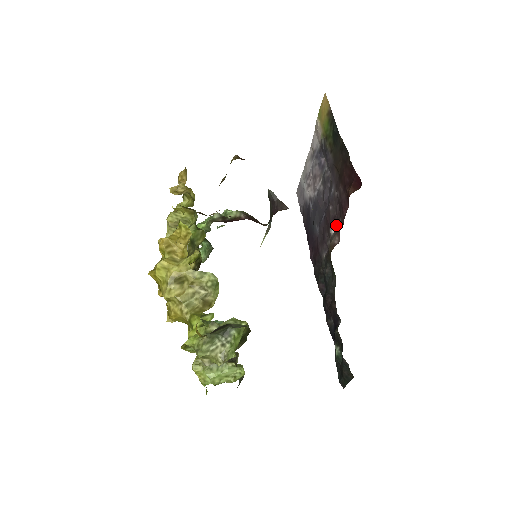
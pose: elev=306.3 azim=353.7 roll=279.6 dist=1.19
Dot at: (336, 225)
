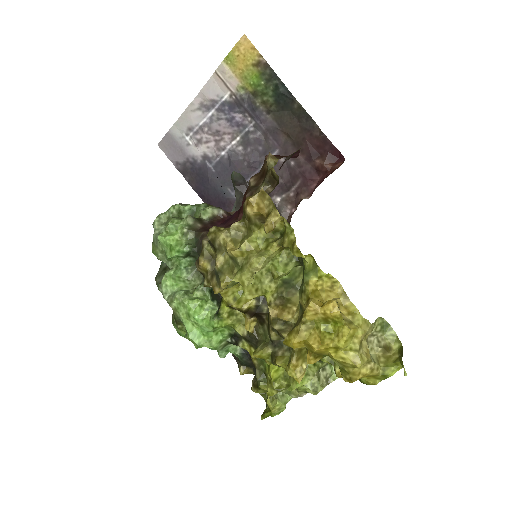
Dot at: (284, 193)
